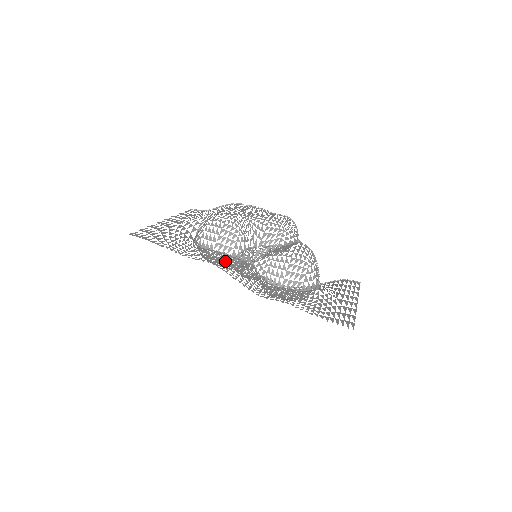
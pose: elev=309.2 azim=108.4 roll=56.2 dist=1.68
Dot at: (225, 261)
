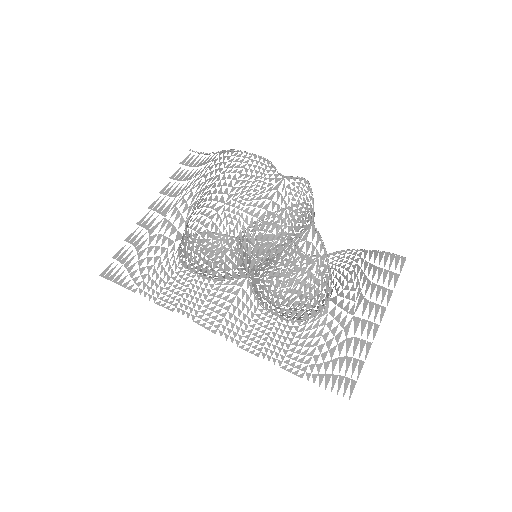
Dot at: (206, 300)
